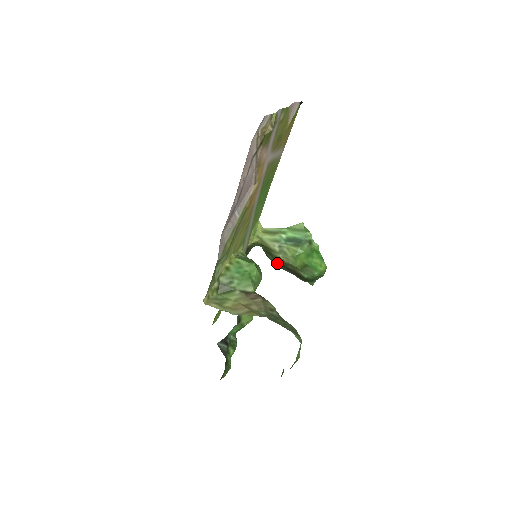
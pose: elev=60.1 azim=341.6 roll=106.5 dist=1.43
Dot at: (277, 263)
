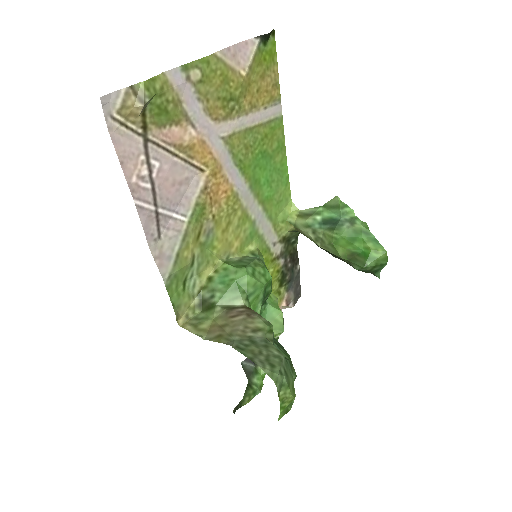
Dot at: (328, 252)
